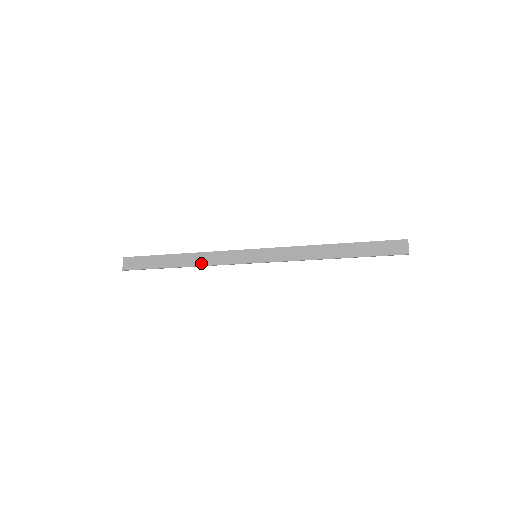
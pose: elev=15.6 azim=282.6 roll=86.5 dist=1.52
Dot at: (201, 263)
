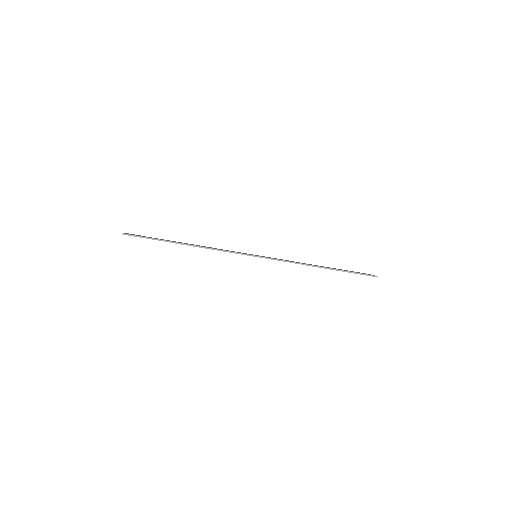
Dot at: (206, 247)
